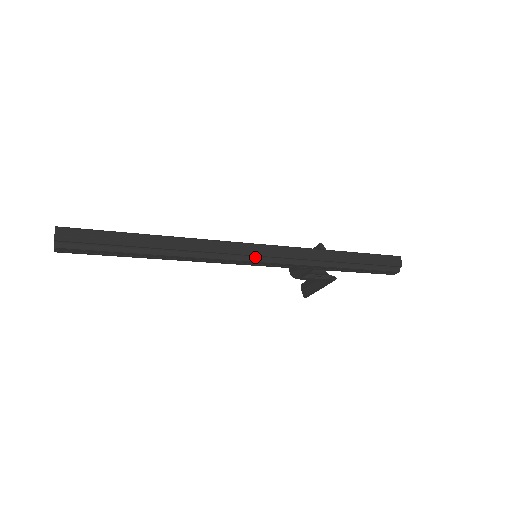
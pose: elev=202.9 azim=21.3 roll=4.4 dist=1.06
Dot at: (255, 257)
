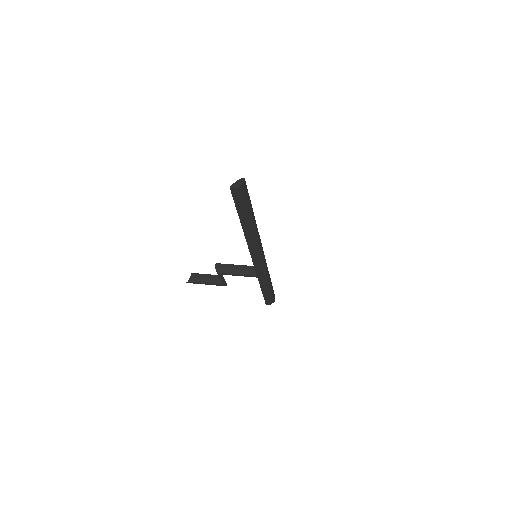
Dot at: (260, 257)
